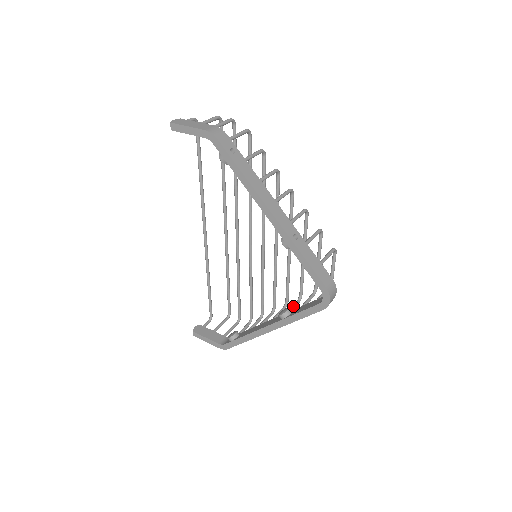
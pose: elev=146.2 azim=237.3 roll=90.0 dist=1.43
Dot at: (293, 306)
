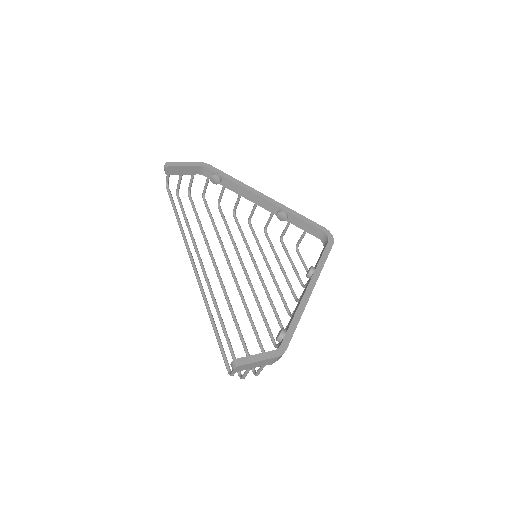
Dot at: occluded
